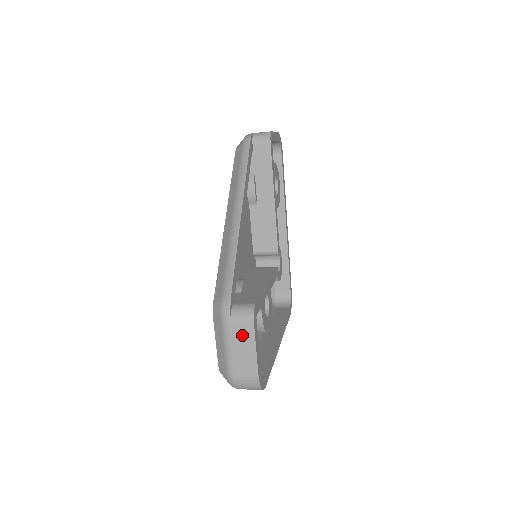
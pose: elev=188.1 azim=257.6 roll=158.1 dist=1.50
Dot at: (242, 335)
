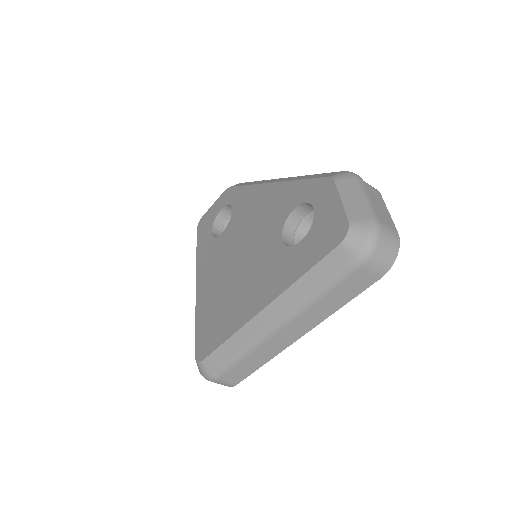
Dot at: (375, 195)
